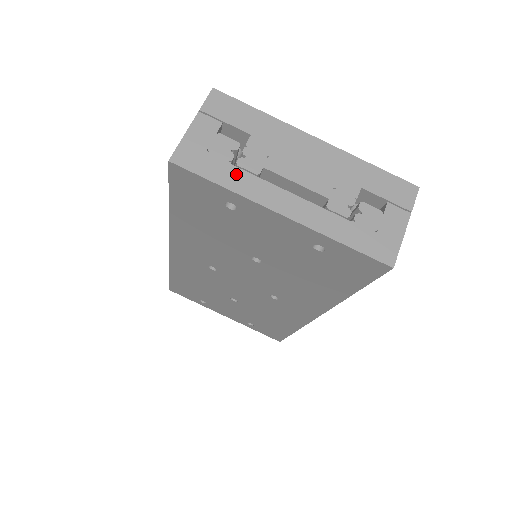
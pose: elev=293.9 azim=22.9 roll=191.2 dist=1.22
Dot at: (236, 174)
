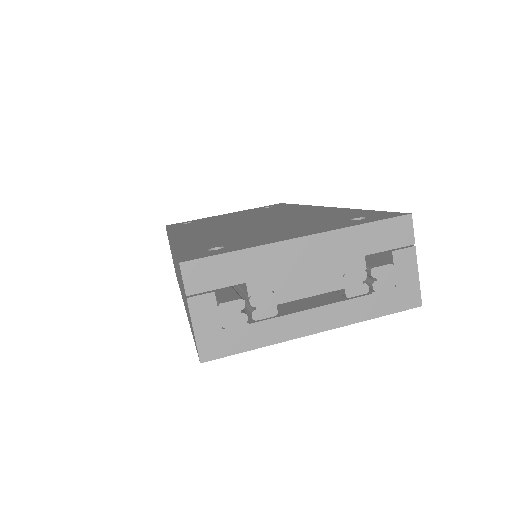
Dot at: (260, 329)
